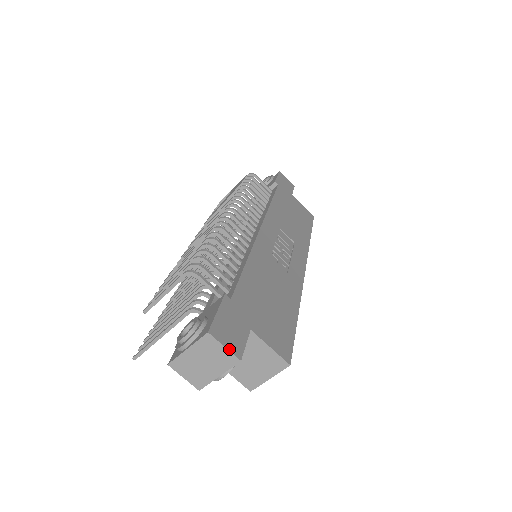
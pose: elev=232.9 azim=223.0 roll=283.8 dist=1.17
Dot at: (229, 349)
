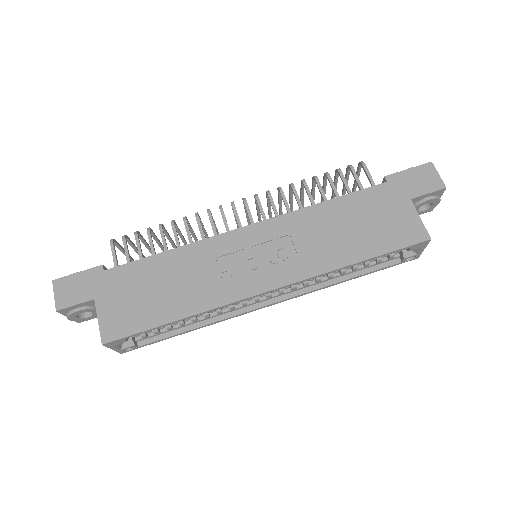
Dot at: (56, 299)
